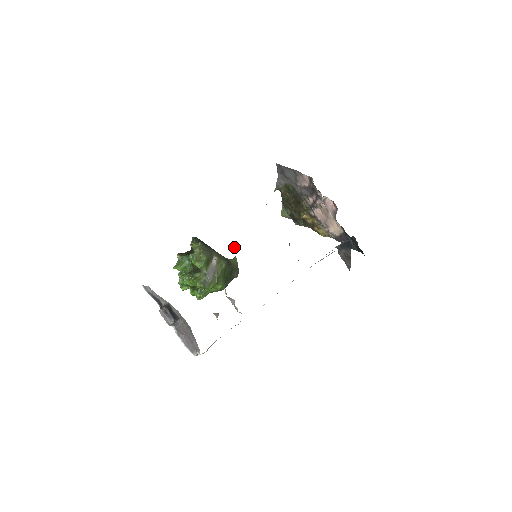
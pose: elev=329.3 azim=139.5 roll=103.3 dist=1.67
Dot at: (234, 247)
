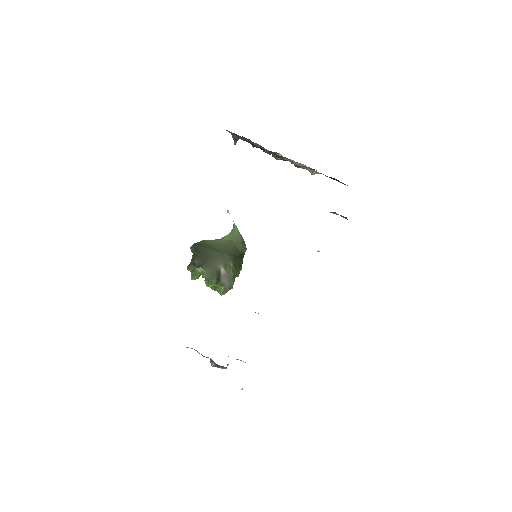
Dot at: (227, 211)
